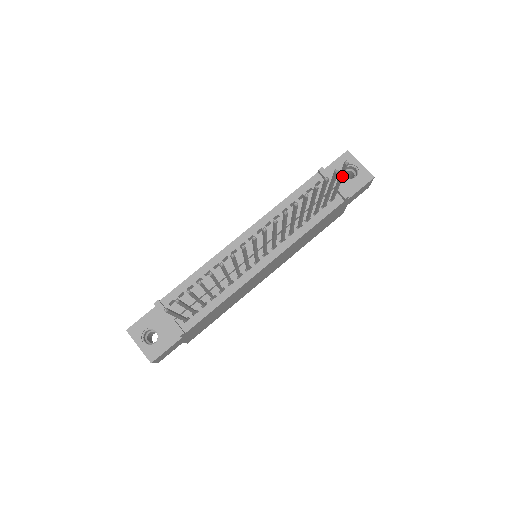
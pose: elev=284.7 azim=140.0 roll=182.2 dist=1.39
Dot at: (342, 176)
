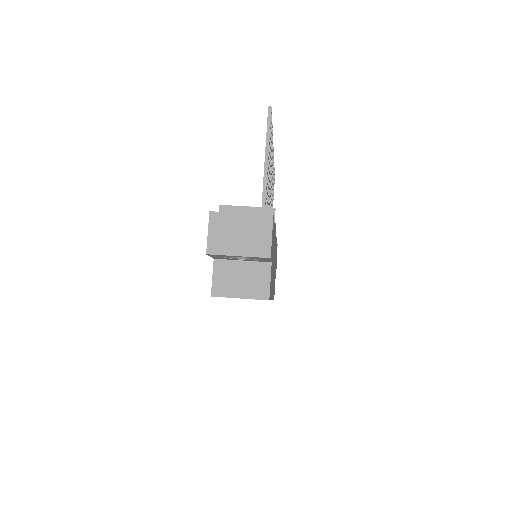
Dot at: (273, 197)
